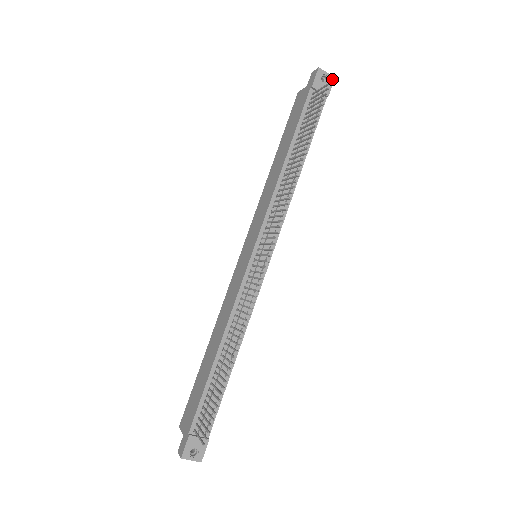
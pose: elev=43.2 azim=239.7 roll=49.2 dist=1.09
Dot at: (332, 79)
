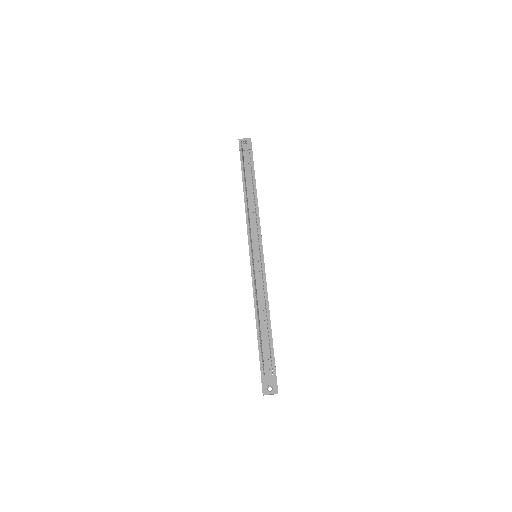
Dot at: (250, 139)
